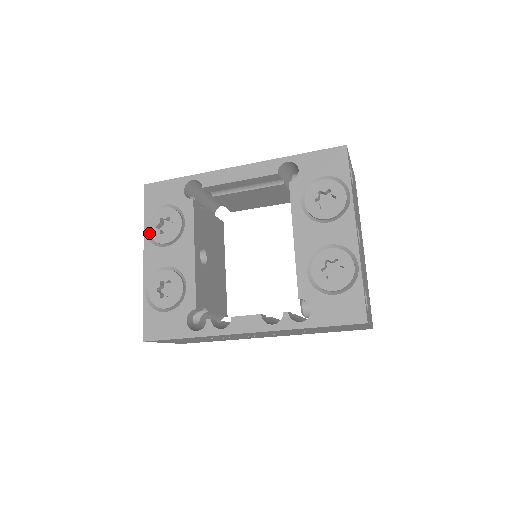
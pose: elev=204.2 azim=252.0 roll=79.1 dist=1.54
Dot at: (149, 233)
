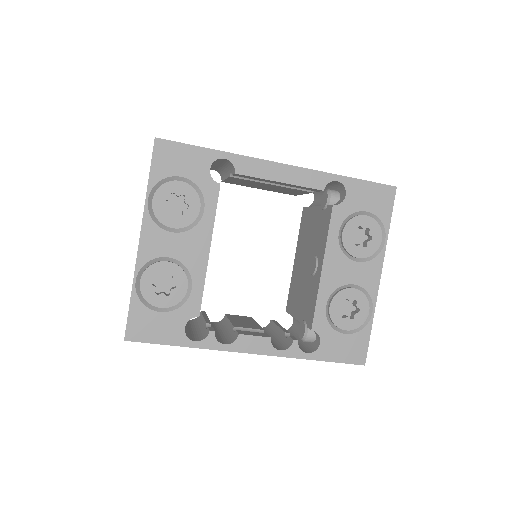
Dot at: (153, 208)
